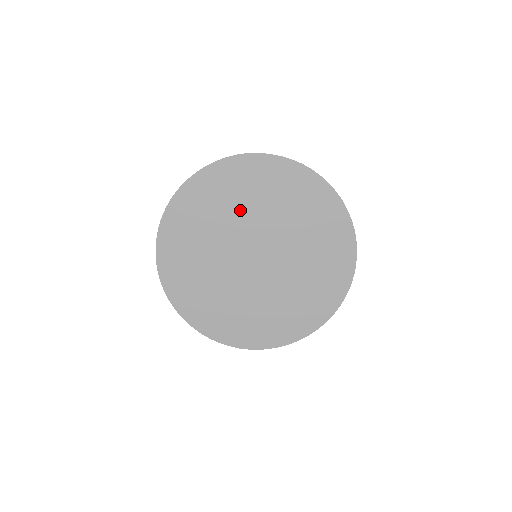
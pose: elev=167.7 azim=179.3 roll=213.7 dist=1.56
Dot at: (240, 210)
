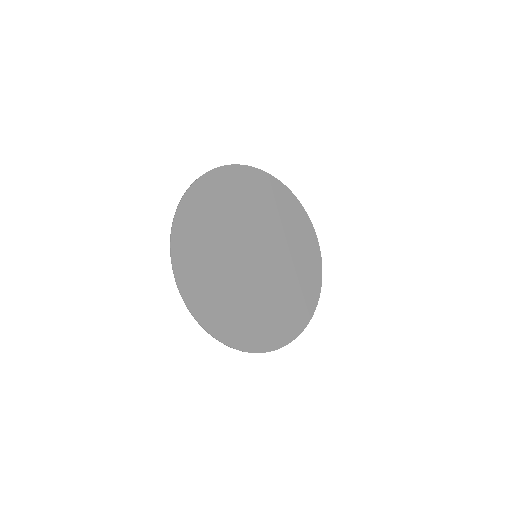
Dot at: (270, 220)
